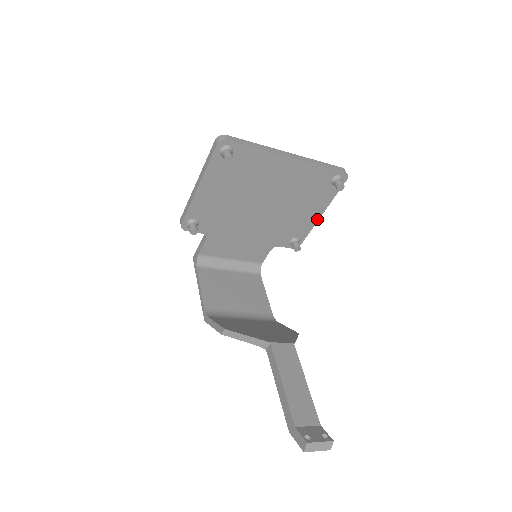
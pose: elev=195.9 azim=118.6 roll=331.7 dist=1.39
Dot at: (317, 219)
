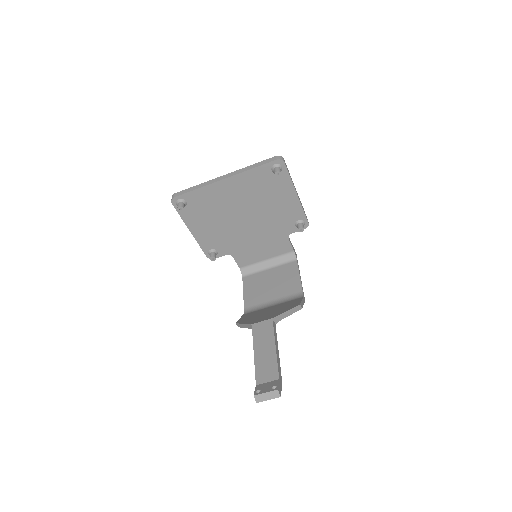
Dot at: (298, 200)
